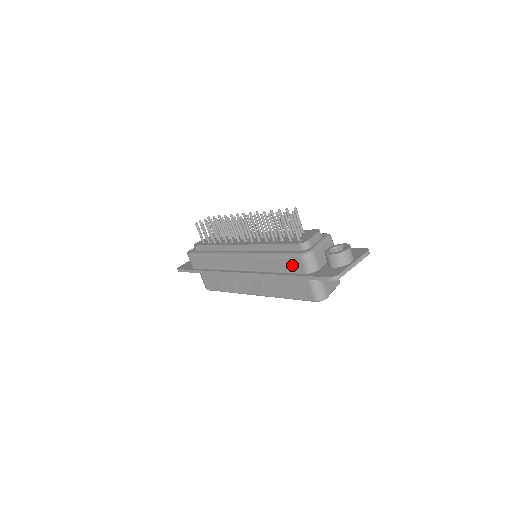
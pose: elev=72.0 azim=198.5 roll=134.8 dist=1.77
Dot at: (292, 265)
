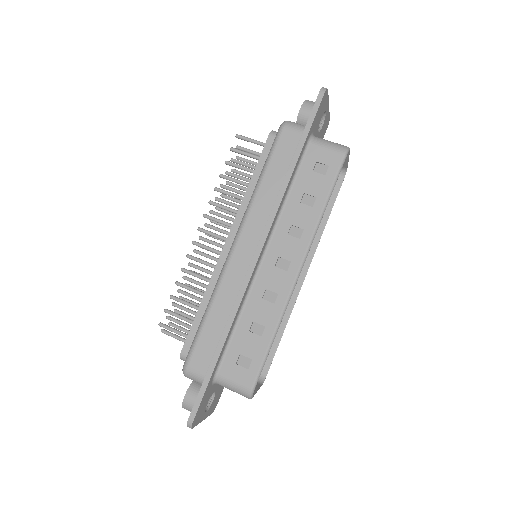
Dot at: (285, 148)
